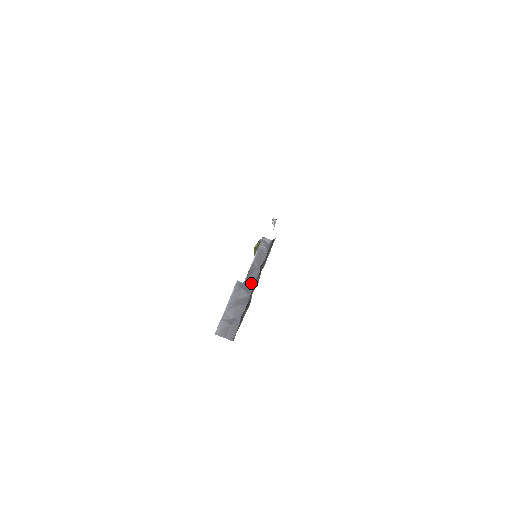
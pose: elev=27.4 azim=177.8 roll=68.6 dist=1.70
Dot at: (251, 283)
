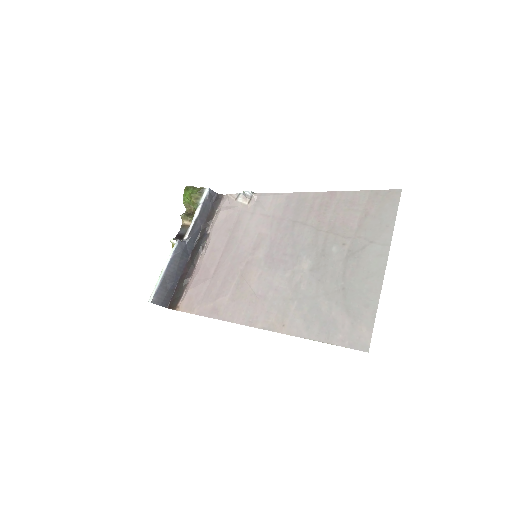
Dot at: (191, 243)
